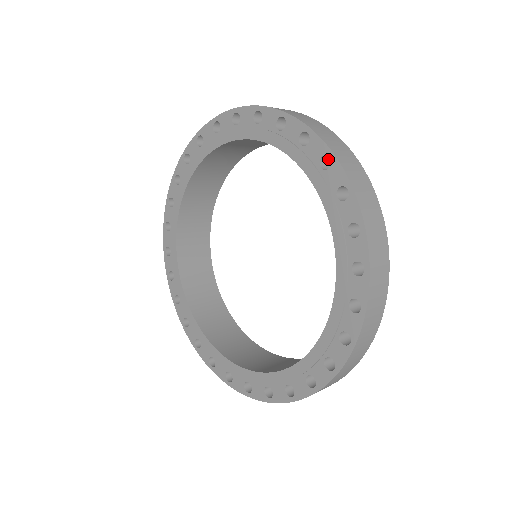
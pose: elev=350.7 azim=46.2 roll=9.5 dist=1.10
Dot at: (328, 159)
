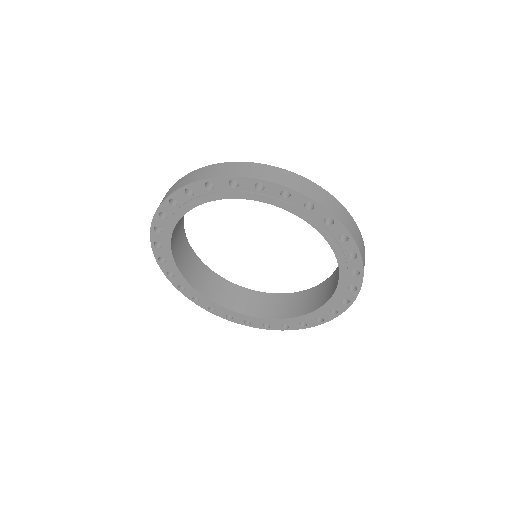
Dot at: occluded
